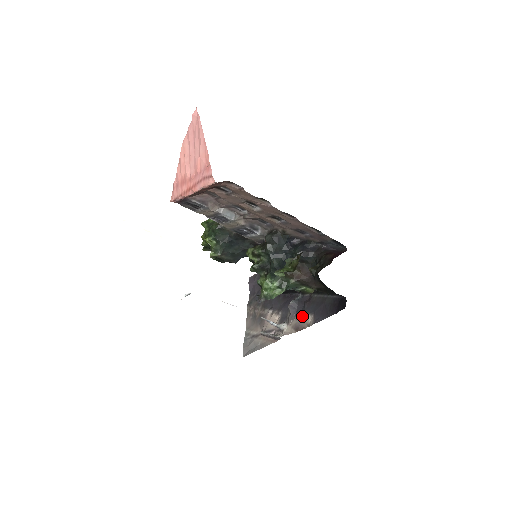
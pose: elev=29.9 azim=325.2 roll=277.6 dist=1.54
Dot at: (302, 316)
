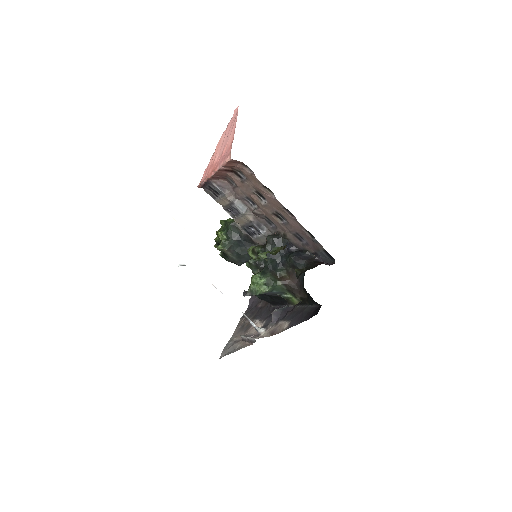
Dot at: (281, 323)
